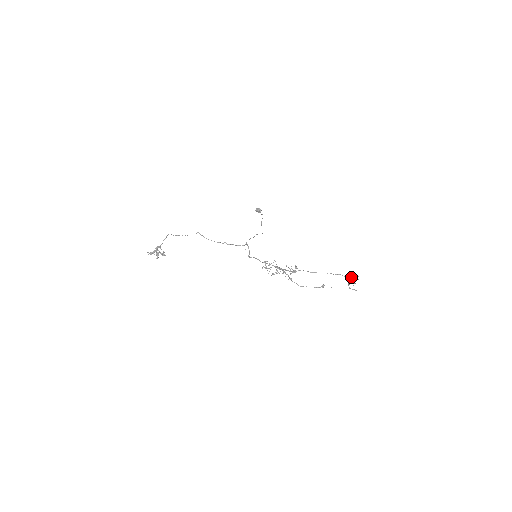
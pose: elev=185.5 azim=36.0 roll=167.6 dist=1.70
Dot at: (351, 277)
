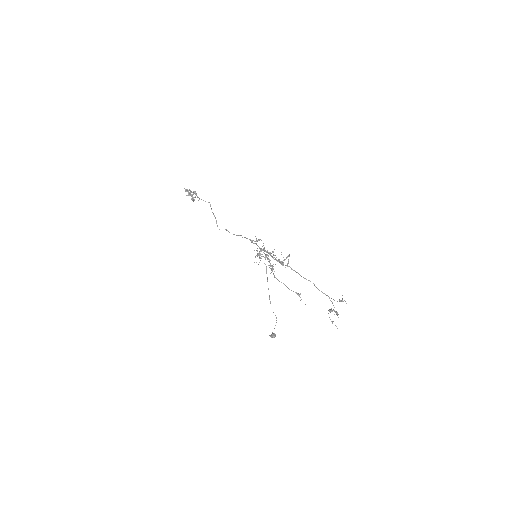
Dot at: (339, 299)
